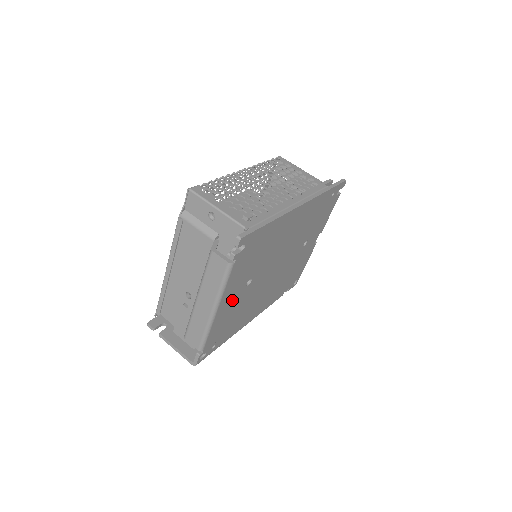
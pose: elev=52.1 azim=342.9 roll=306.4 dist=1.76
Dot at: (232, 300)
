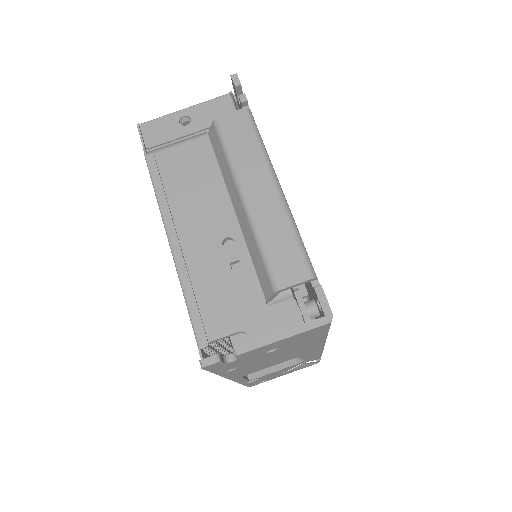
Dot at: occluded
